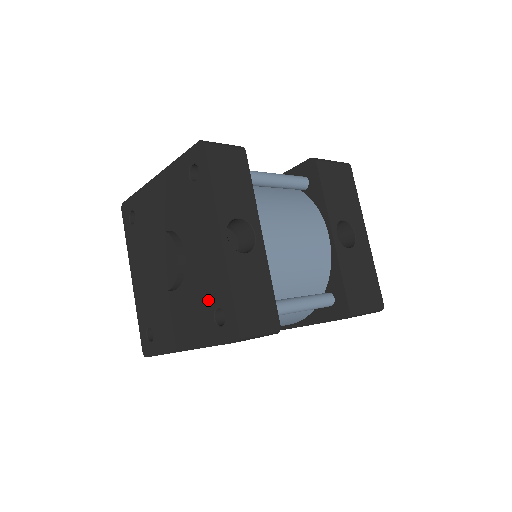
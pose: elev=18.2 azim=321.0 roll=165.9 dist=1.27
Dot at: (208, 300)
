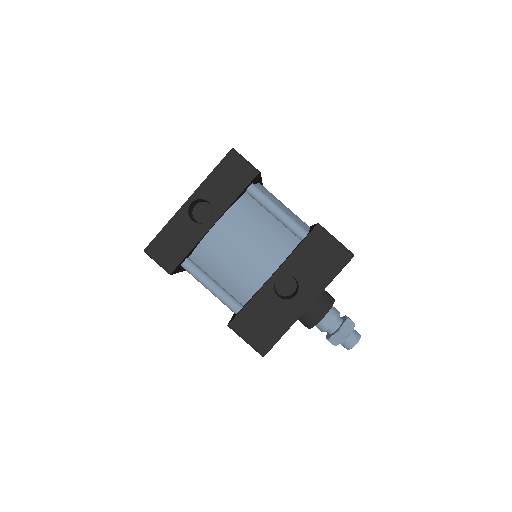
Dot at: occluded
